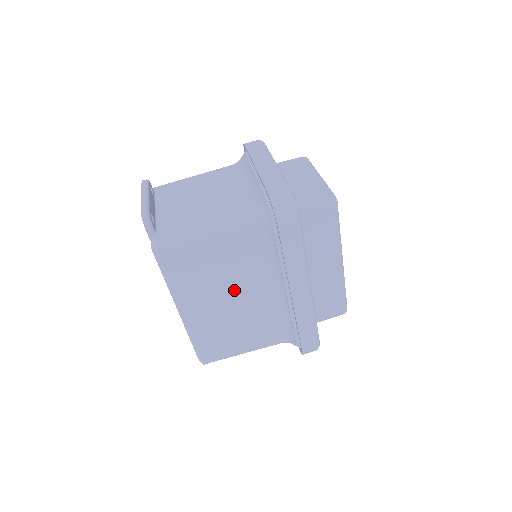
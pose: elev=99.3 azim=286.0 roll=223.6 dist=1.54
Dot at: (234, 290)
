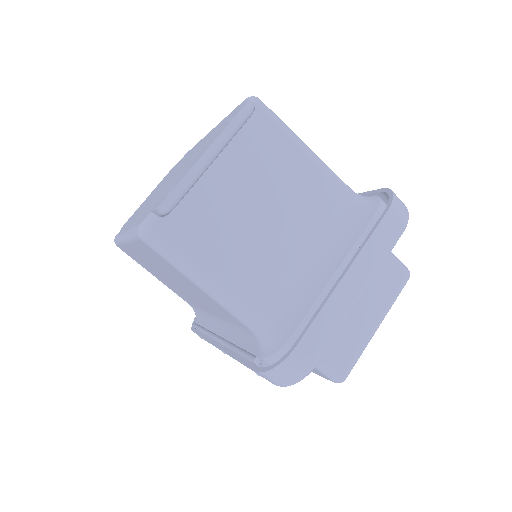
Dot at: (186, 290)
